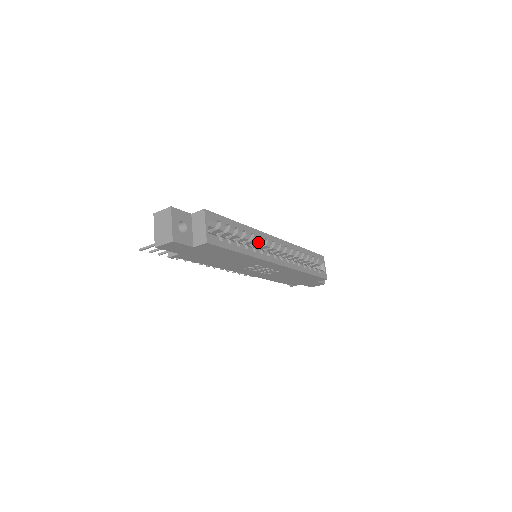
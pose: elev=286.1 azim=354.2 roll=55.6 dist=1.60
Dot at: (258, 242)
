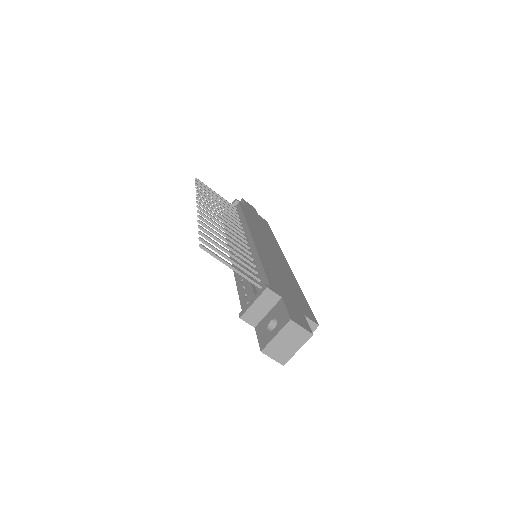
Dot at: occluded
